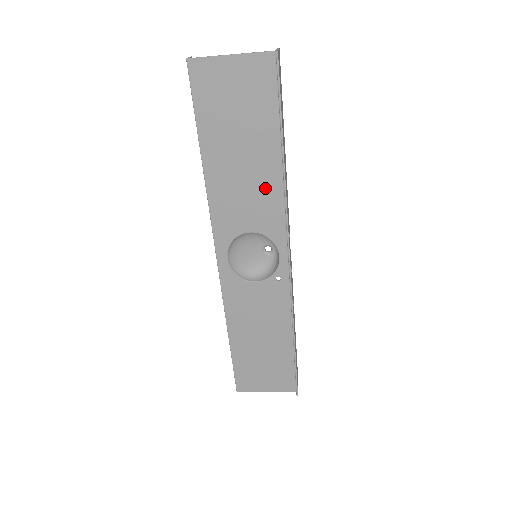
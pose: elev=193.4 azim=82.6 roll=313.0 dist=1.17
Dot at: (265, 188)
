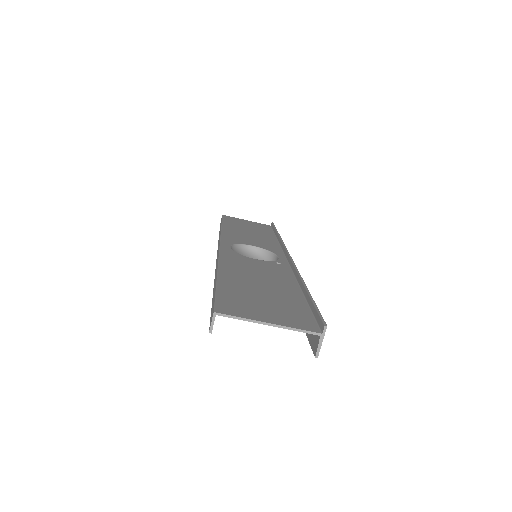
Dot at: (265, 240)
